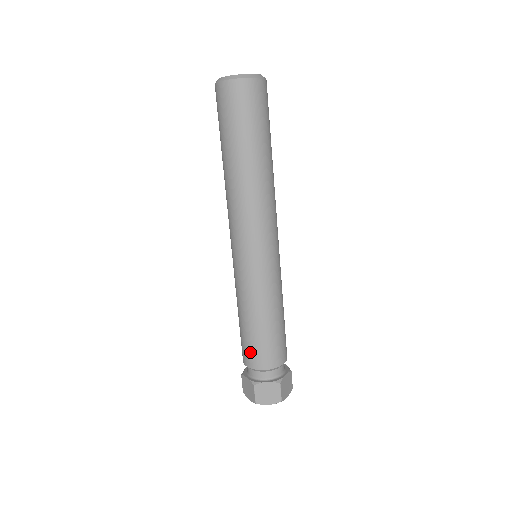
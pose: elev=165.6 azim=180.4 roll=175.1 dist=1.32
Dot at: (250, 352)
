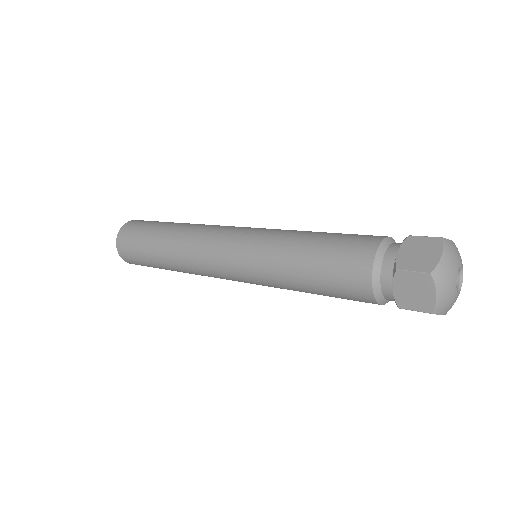
Dot at: (345, 269)
